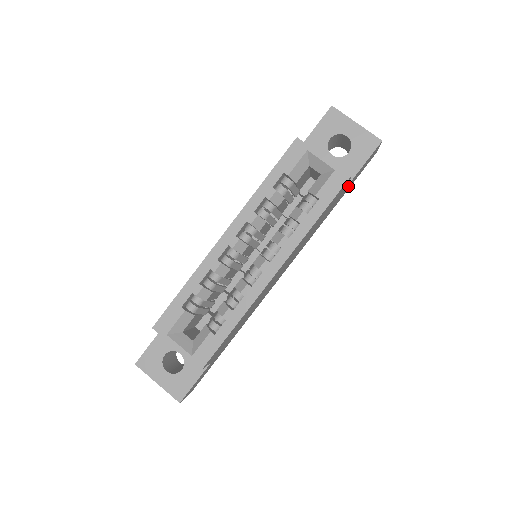
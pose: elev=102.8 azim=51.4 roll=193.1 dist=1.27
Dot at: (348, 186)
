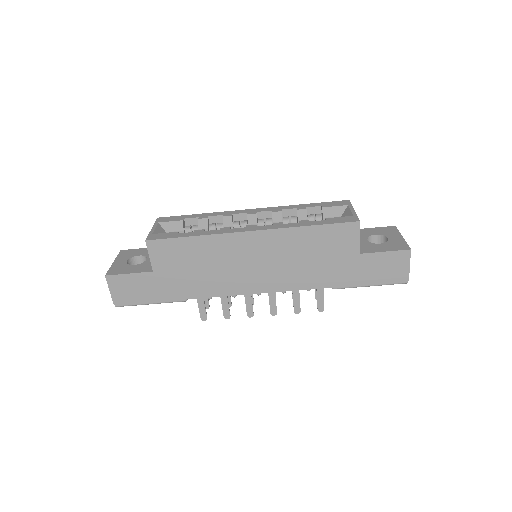
Dot at: (361, 266)
